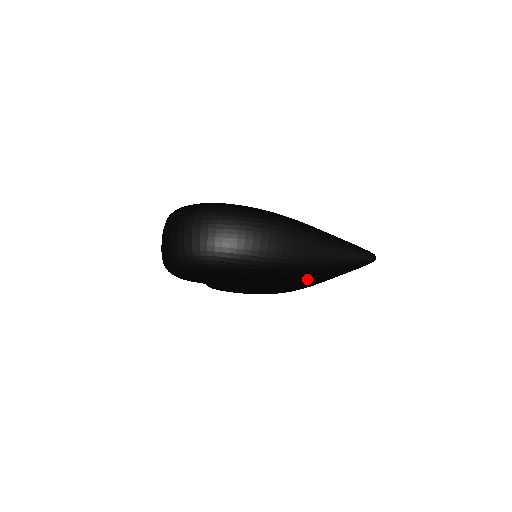
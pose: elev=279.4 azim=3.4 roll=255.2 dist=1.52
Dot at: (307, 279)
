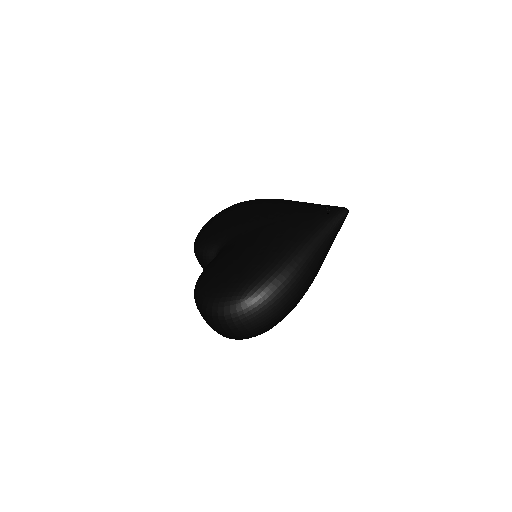
Dot at: occluded
